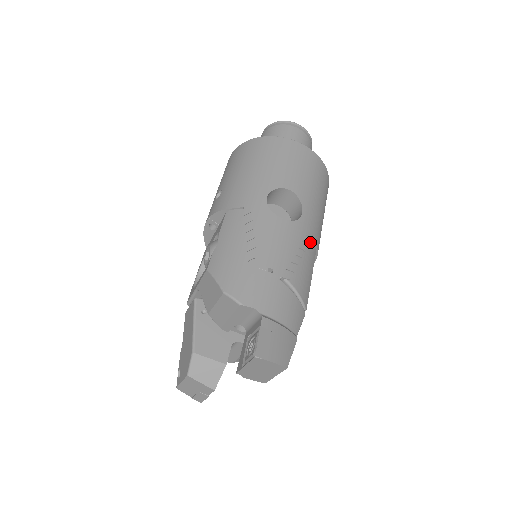
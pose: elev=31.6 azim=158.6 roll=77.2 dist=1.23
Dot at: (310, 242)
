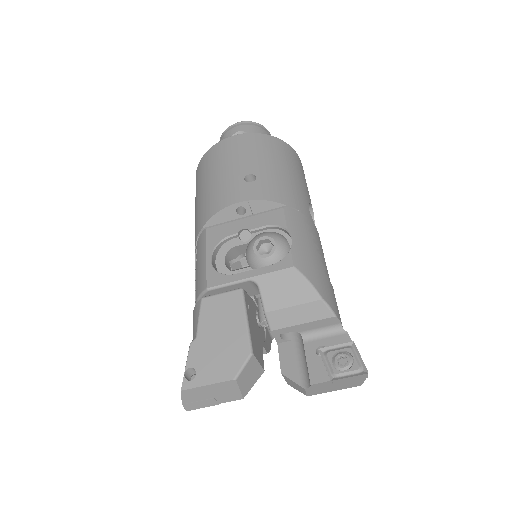
Dot at: occluded
